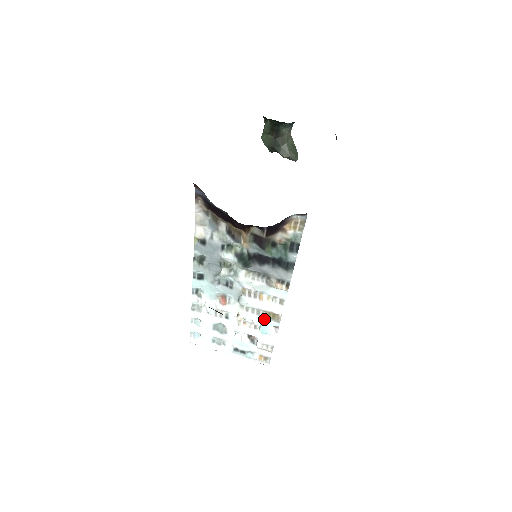
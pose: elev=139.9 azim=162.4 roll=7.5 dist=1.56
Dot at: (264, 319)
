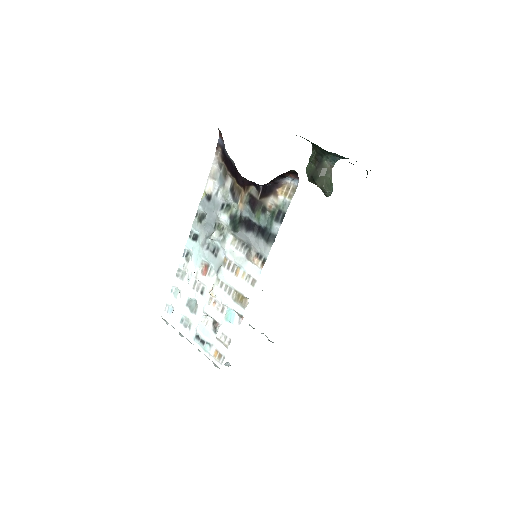
Dot at: (232, 301)
